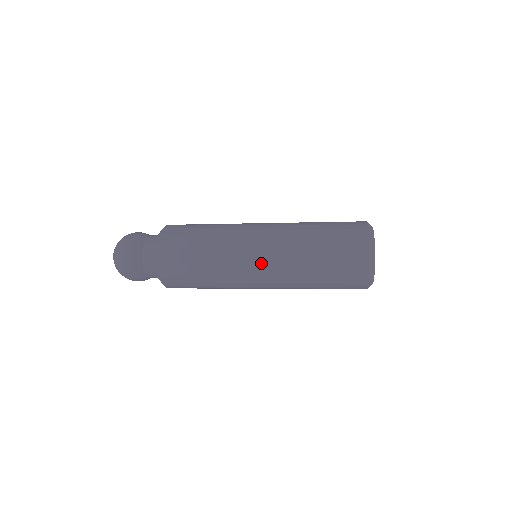
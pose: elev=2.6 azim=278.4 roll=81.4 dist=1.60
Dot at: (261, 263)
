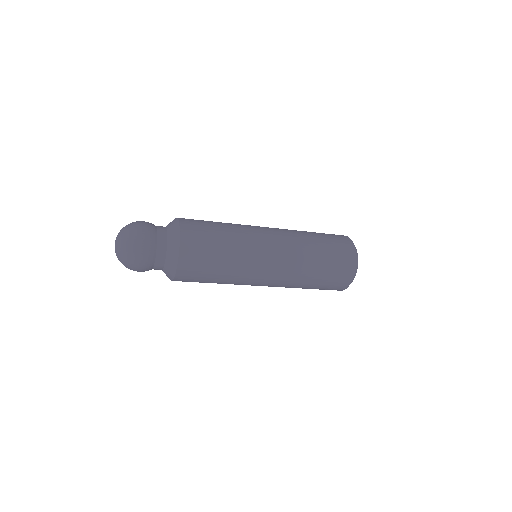
Dot at: (275, 241)
